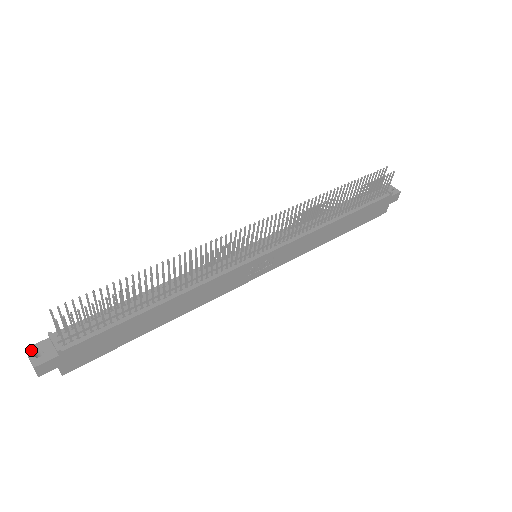
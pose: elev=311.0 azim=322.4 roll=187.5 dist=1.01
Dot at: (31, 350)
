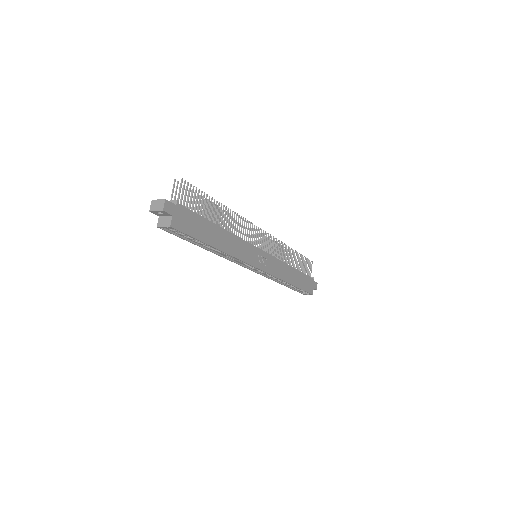
Dot at: (157, 201)
